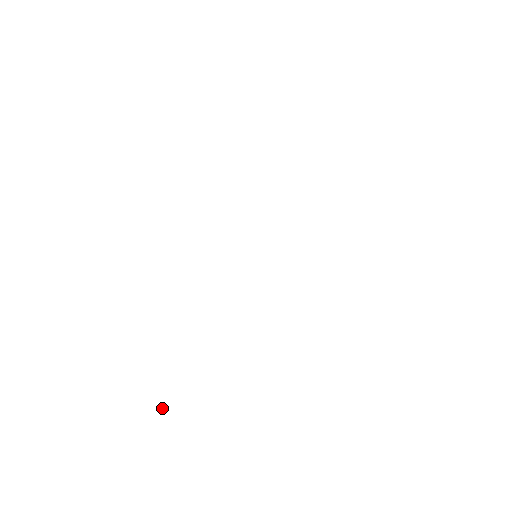
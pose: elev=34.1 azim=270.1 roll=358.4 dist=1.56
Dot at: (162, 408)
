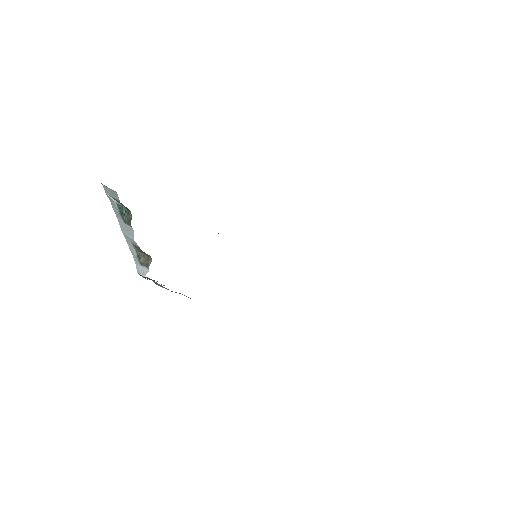
Dot at: (112, 190)
